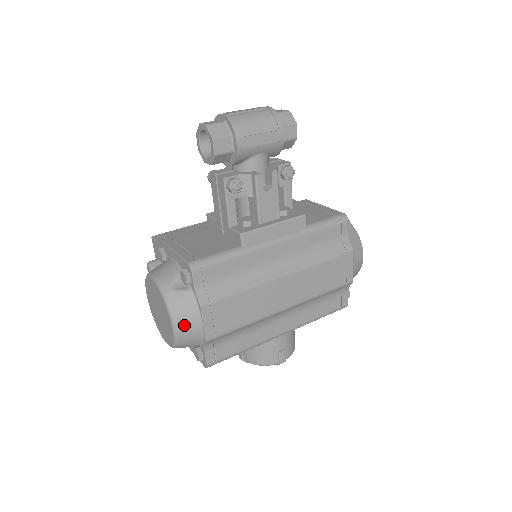
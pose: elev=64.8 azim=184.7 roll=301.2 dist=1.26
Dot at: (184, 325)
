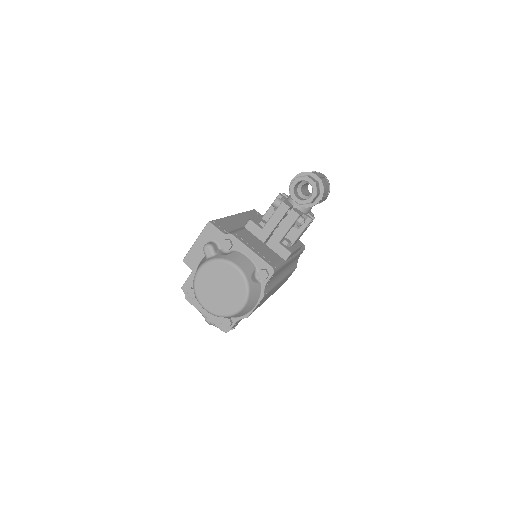
Dot at: (248, 306)
